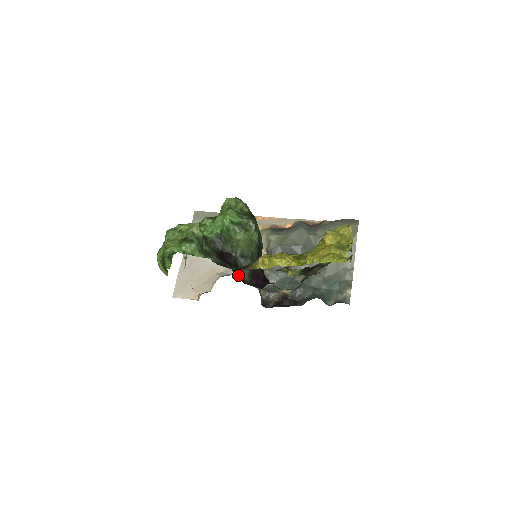
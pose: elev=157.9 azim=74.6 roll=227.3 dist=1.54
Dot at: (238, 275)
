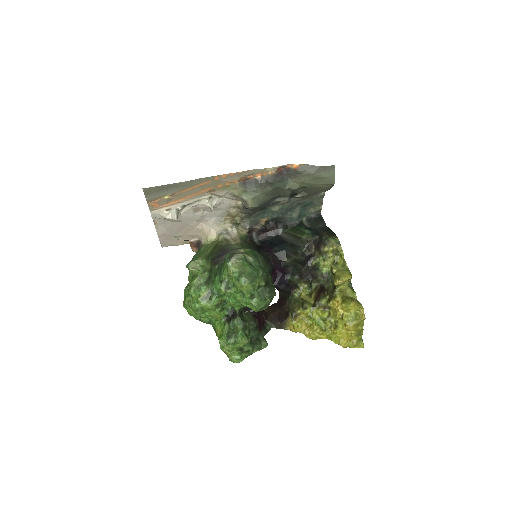
Dot at: occluded
